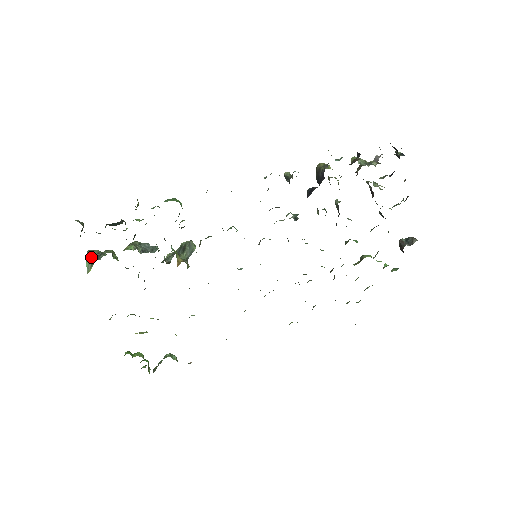
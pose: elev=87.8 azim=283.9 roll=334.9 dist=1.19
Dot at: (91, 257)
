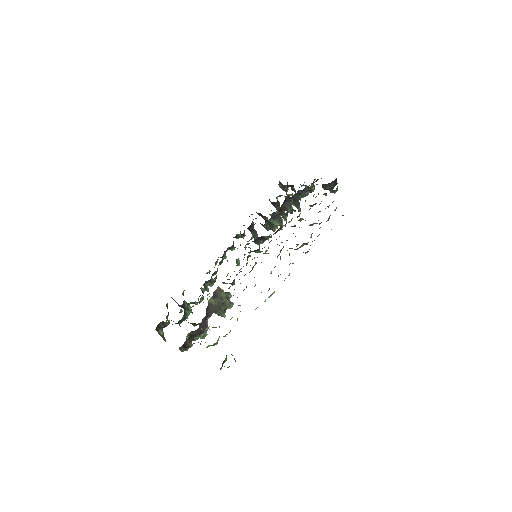
Dot at: occluded
